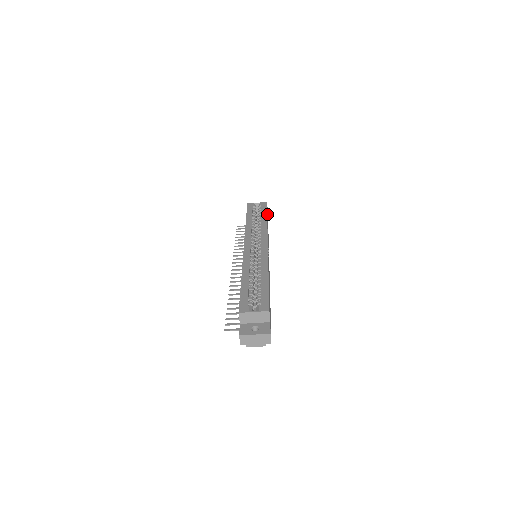
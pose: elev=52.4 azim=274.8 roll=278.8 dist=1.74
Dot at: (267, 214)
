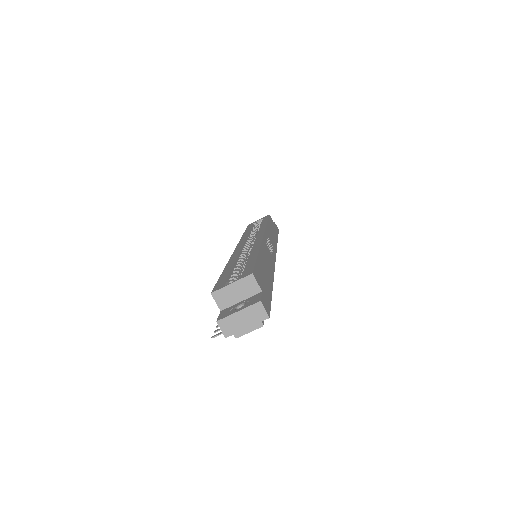
Dot at: (272, 224)
